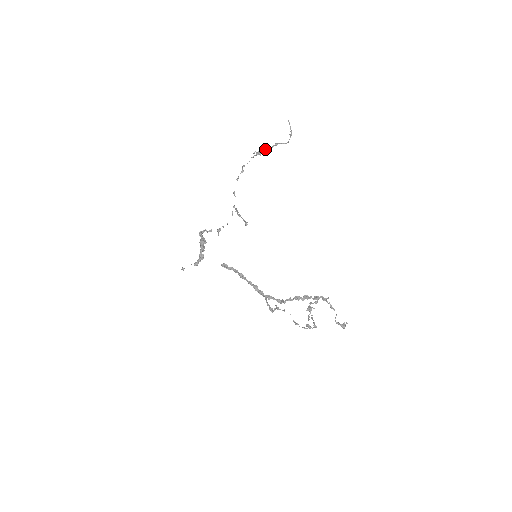
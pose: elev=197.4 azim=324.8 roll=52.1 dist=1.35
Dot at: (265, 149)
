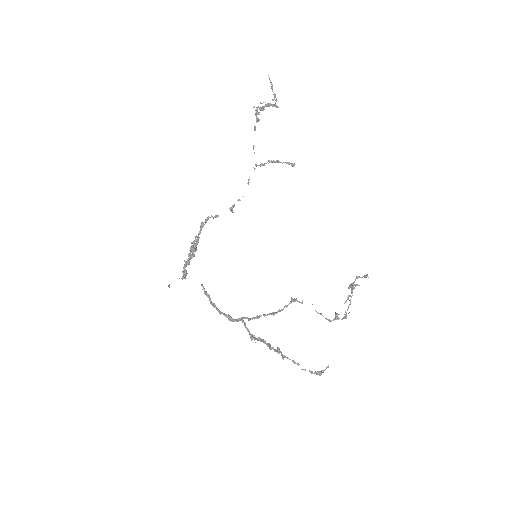
Dot at: (265, 102)
